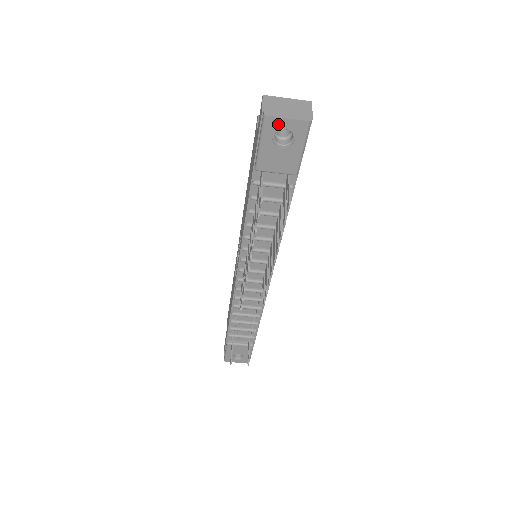
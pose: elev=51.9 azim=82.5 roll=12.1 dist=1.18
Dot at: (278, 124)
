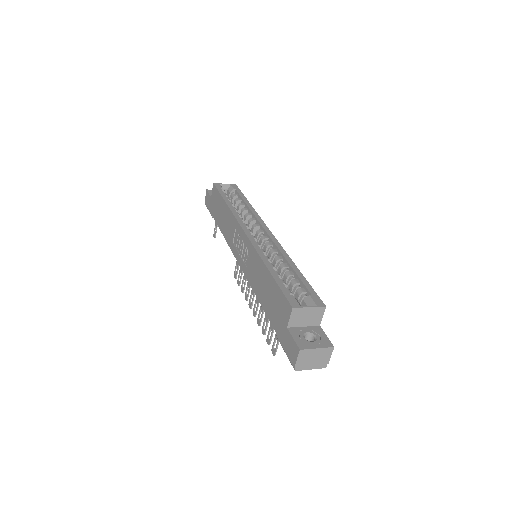
Dot at: occluded
